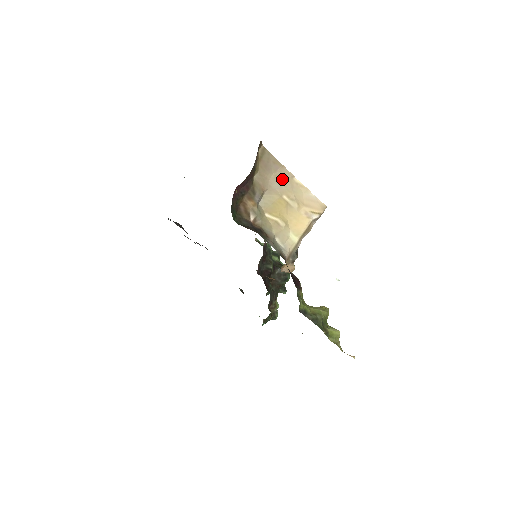
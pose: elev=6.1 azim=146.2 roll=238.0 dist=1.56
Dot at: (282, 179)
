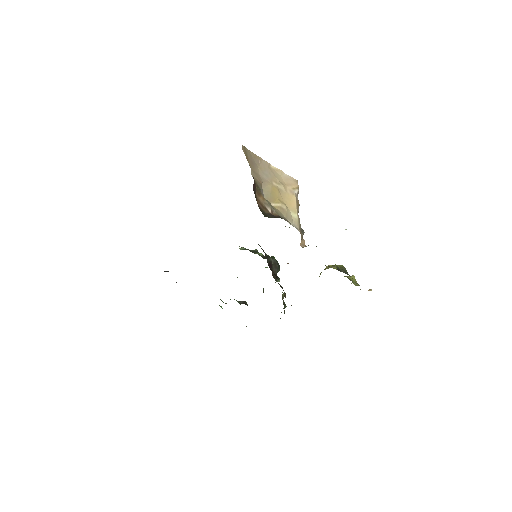
Dot at: (265, 169)
